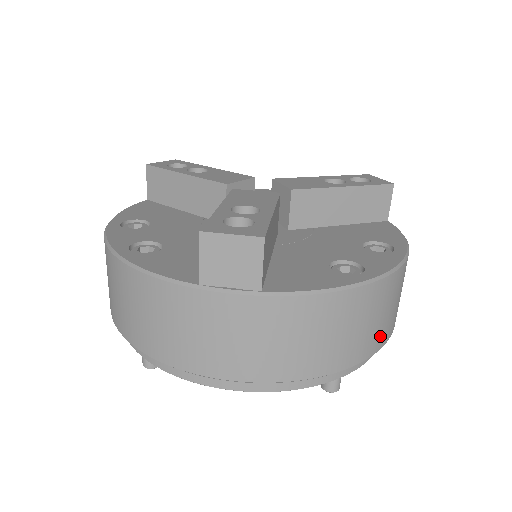
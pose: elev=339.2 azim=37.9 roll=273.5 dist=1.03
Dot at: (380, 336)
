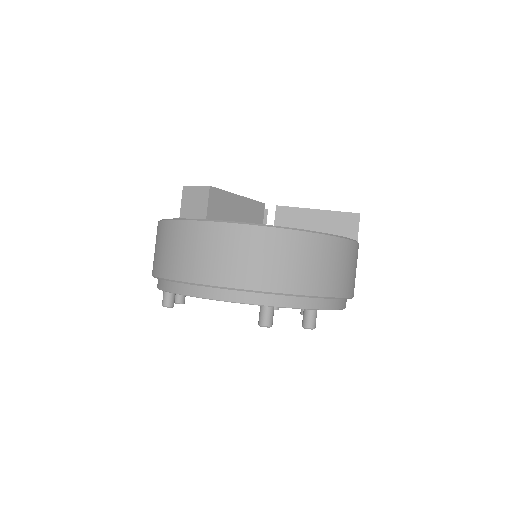
Dot at: (297, 281)
